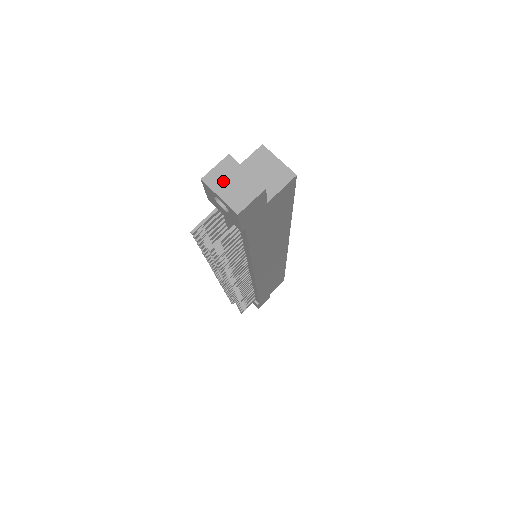
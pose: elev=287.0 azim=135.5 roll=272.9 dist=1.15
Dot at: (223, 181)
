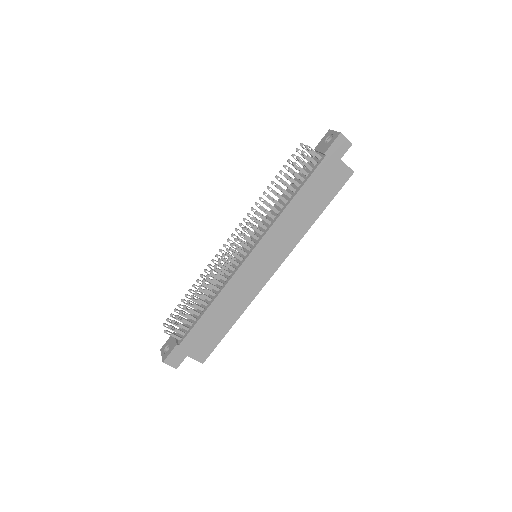
Dot at: occluded
